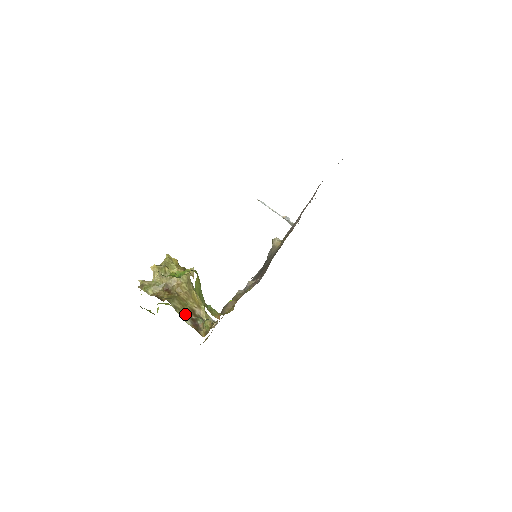
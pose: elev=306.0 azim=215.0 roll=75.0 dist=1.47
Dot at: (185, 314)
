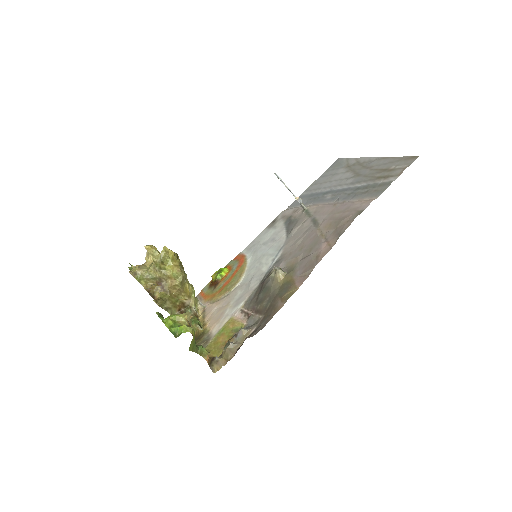
Dot at: (175, 310)
